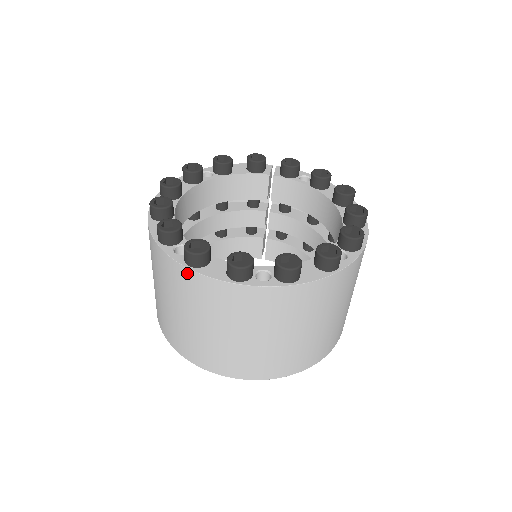
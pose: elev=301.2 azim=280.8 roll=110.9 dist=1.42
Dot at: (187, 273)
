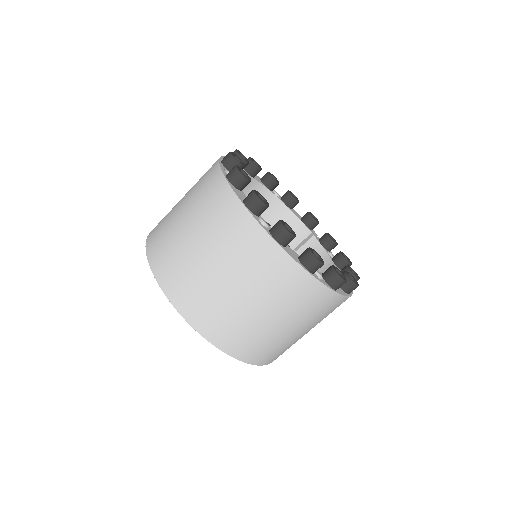
Dot at: (221, 180)
